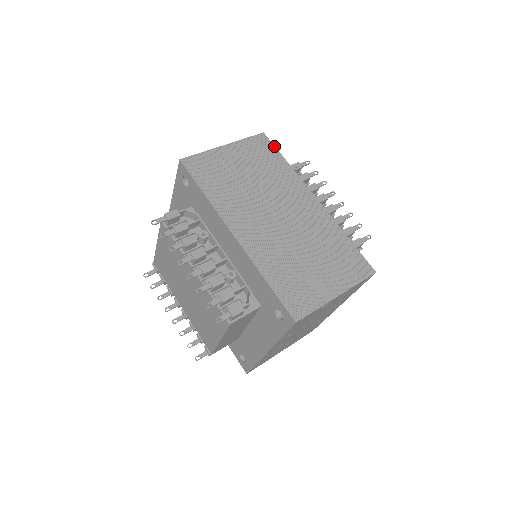
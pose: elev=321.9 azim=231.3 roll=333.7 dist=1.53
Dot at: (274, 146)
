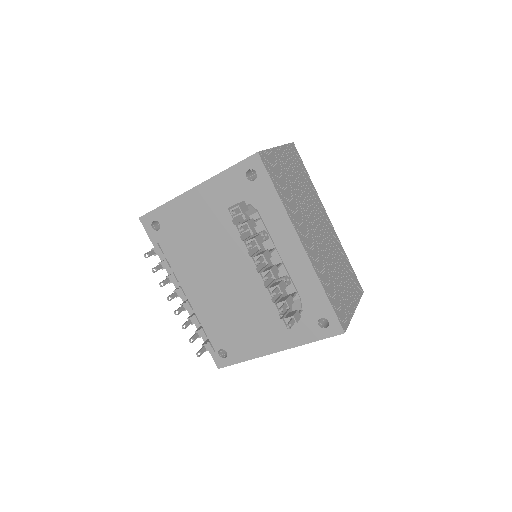
Dot at: (301, 159)
